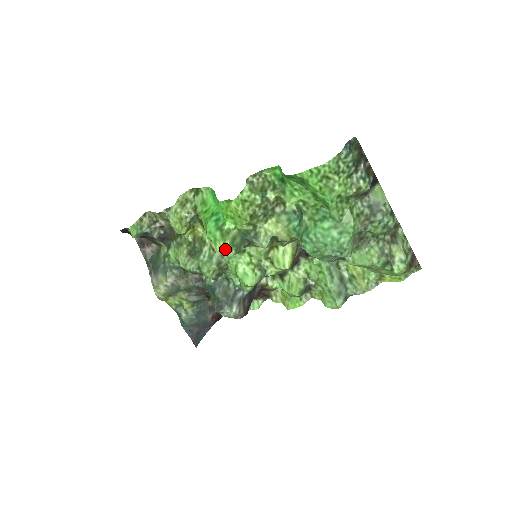
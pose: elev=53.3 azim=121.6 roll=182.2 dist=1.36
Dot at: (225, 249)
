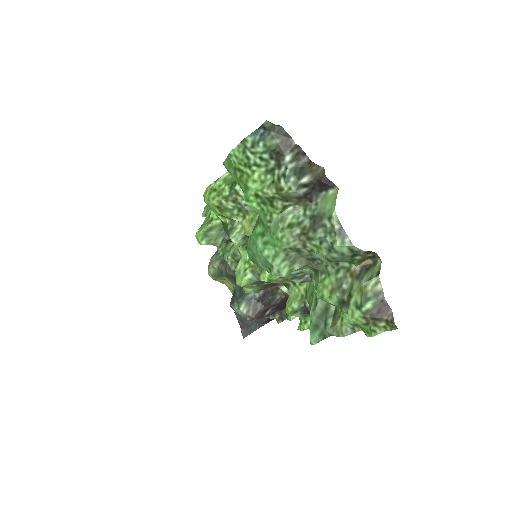
Dot at: (198, 237)
